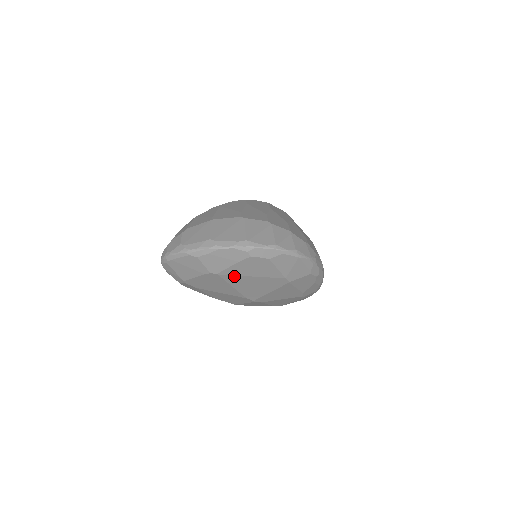
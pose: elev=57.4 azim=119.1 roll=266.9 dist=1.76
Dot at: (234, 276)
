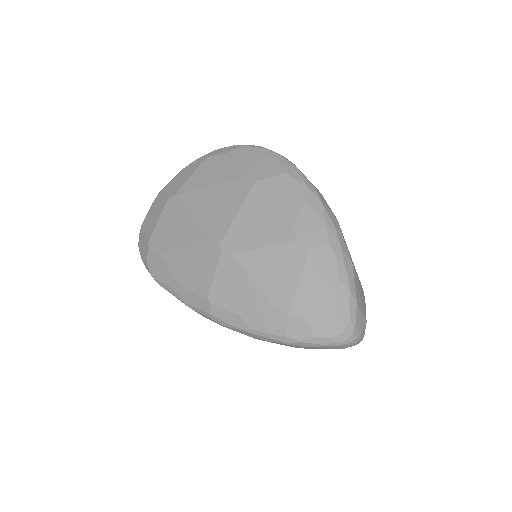
Dot at: (192, 193)
